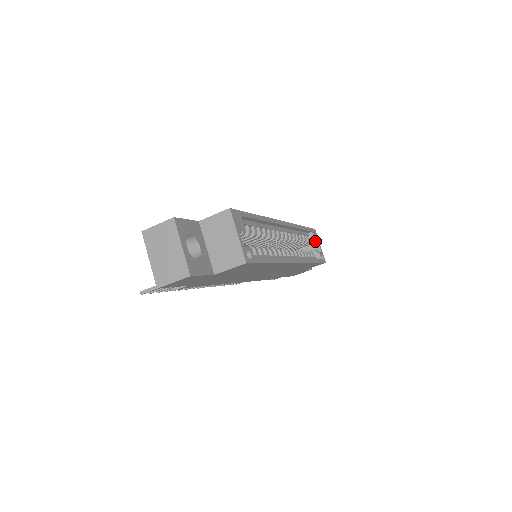
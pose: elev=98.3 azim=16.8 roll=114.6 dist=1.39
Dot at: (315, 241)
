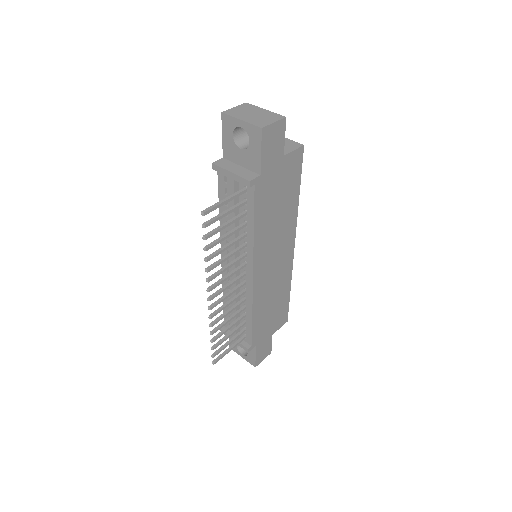
Dot at: occluded
